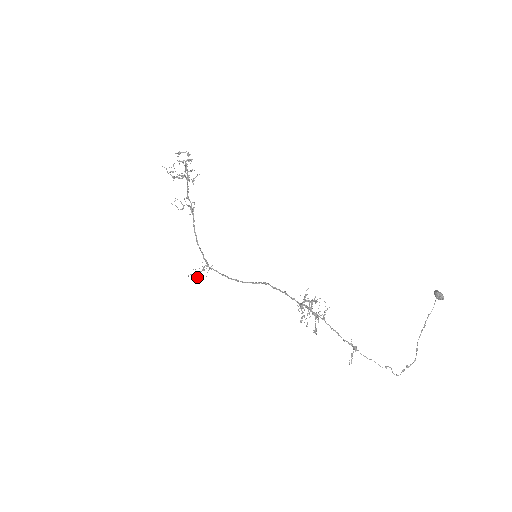
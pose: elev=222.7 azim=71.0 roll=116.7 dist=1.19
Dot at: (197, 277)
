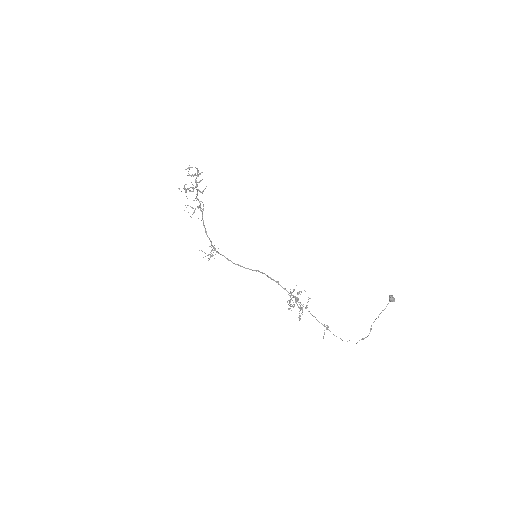
Dot at: occluded
